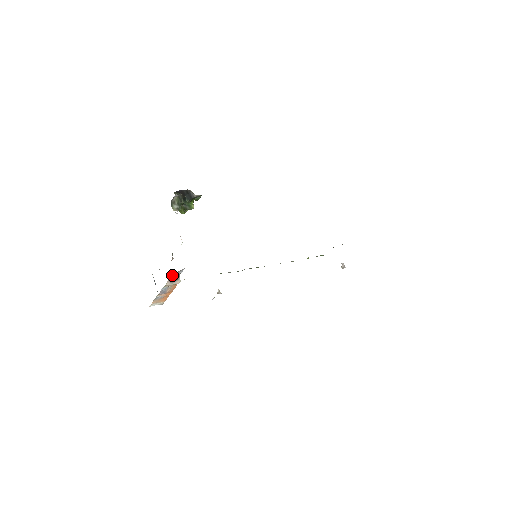
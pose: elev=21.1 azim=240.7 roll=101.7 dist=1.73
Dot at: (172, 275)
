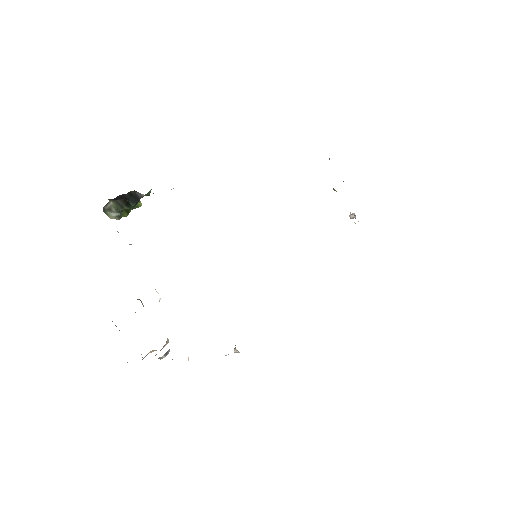
Dot at: occluded
